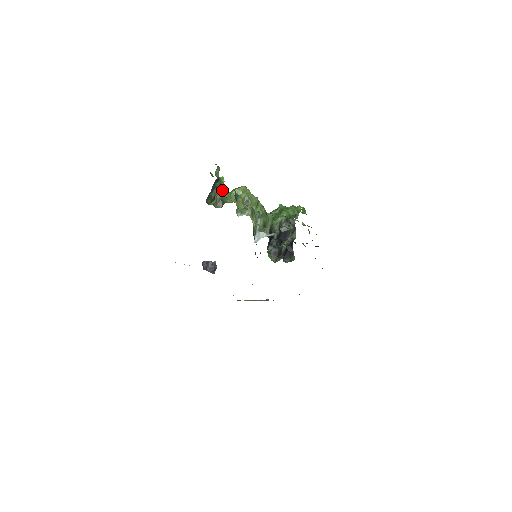
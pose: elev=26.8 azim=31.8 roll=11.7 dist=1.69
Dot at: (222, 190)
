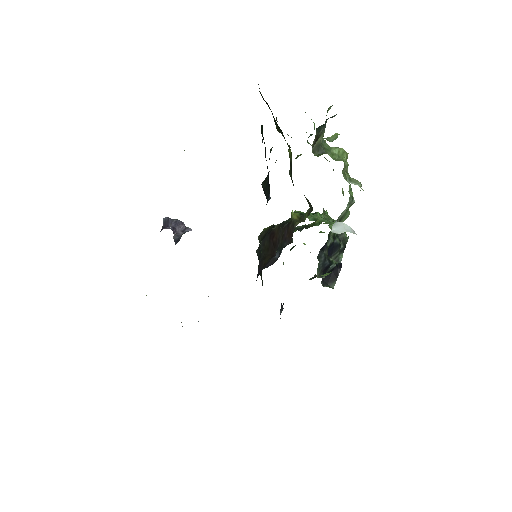
Dot at: occluded
